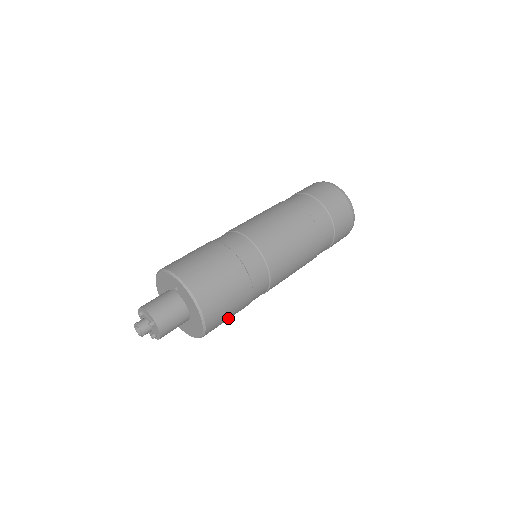
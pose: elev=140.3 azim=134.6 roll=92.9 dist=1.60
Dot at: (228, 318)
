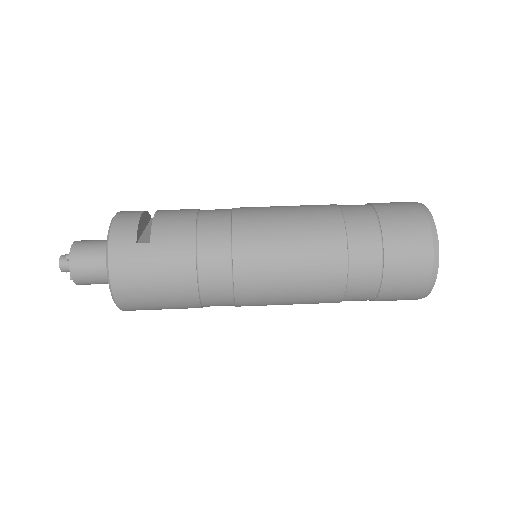
Dot at: occluded
